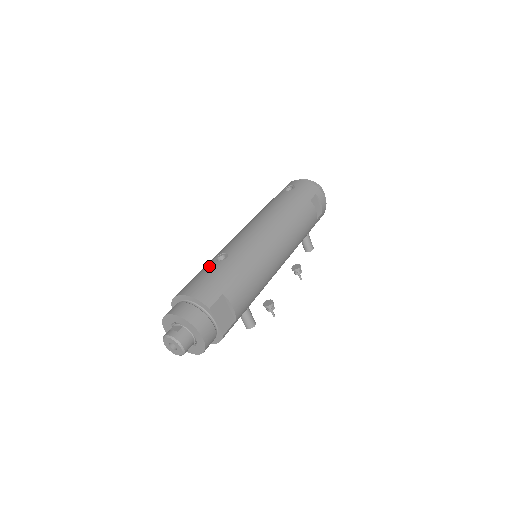
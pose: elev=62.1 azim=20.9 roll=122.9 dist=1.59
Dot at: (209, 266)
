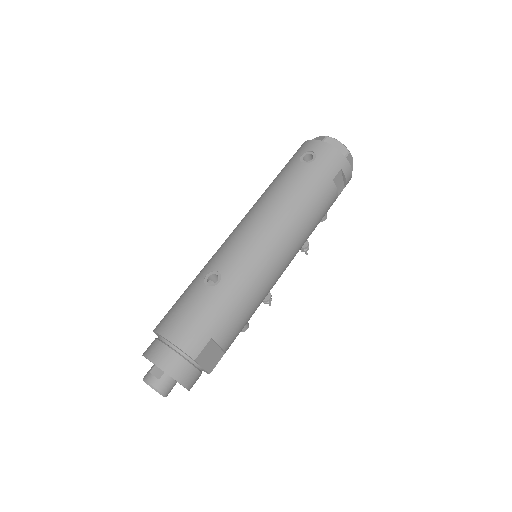
Dot at: (198, 292)
